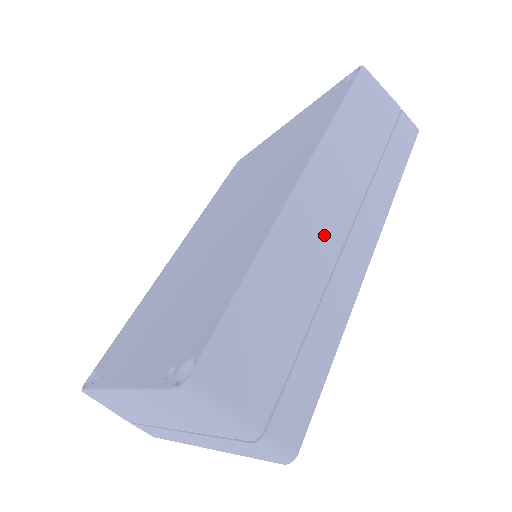
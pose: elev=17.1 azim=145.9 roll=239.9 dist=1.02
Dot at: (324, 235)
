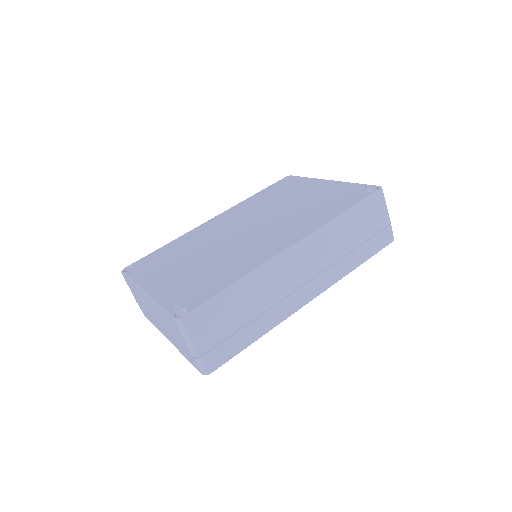
Dot at: (288, 280)
